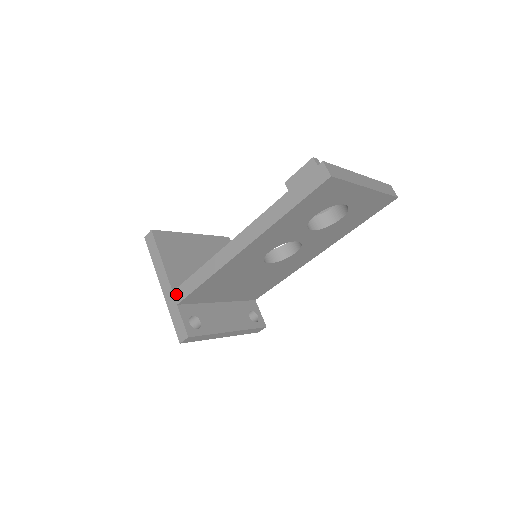
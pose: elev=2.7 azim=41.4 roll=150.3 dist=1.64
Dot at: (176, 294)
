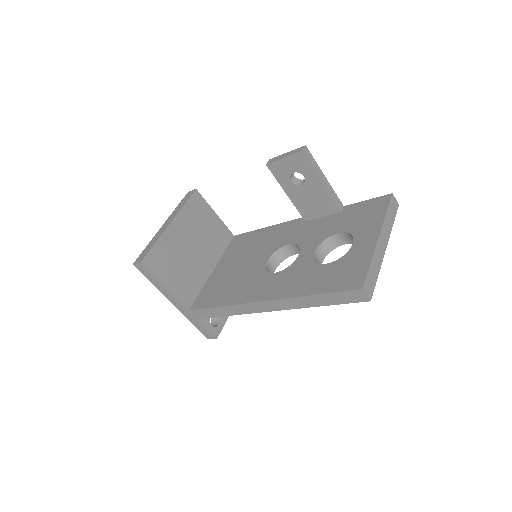
Dot at: (194, 313)
